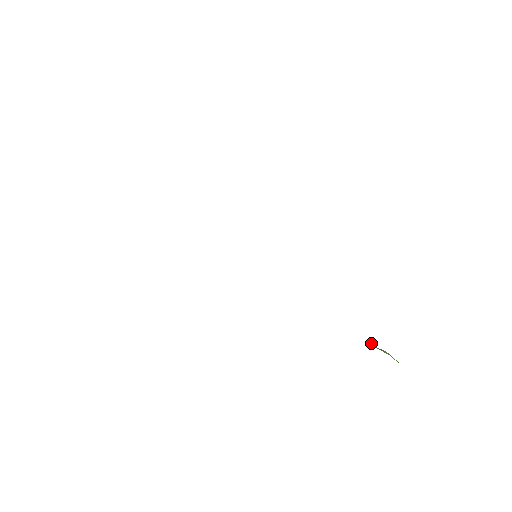
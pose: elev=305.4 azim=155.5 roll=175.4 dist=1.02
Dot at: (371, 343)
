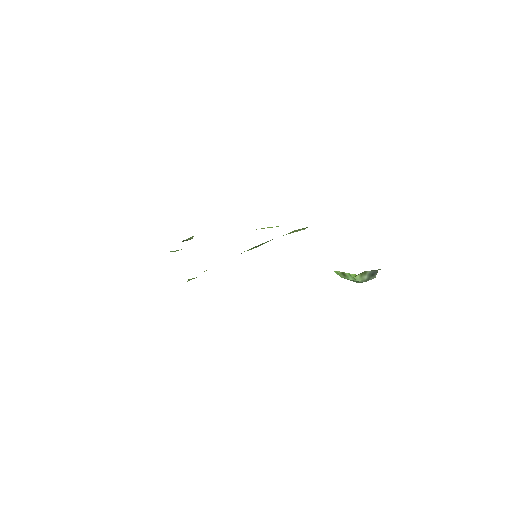
Dot at: (336, 272)
